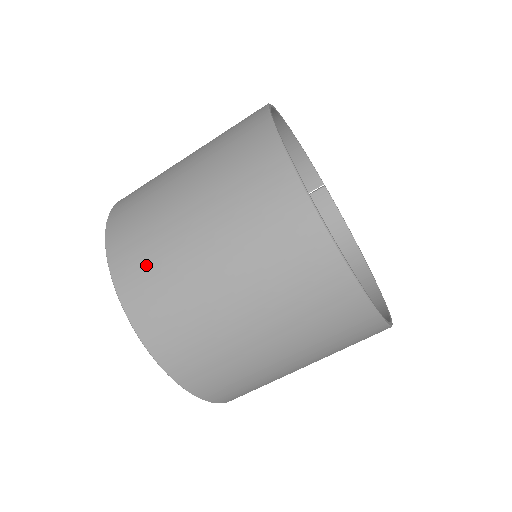
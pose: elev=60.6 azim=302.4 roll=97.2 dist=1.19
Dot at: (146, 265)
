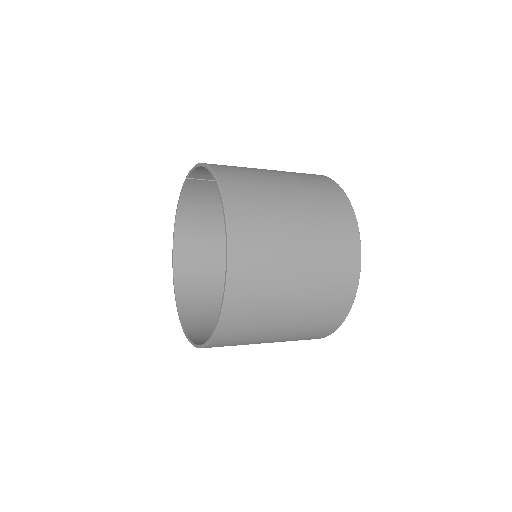
Dot at: (250, 314)
